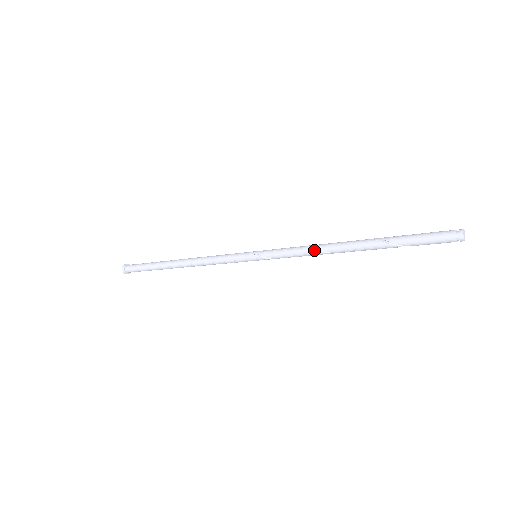
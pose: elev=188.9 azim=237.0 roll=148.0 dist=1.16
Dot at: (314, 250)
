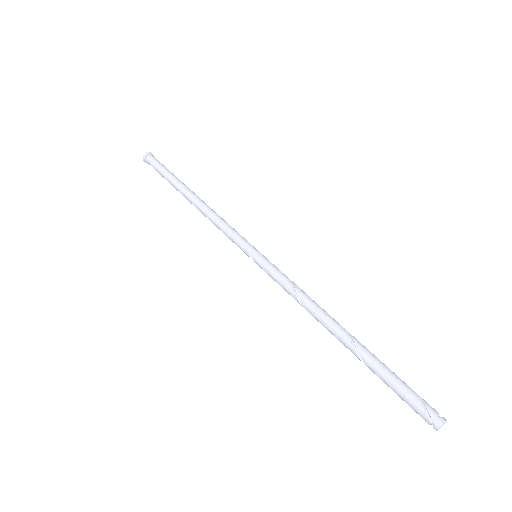
Dot at: occluded
